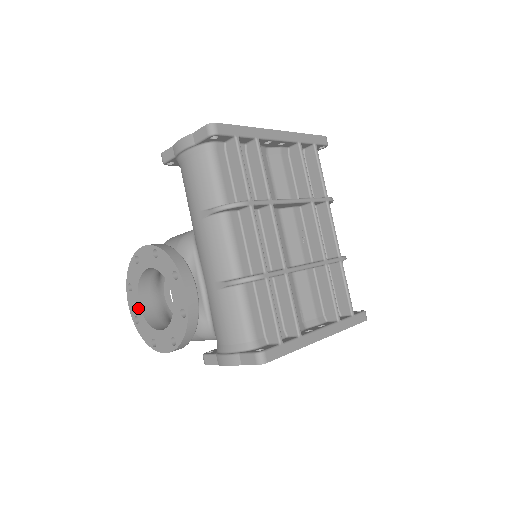
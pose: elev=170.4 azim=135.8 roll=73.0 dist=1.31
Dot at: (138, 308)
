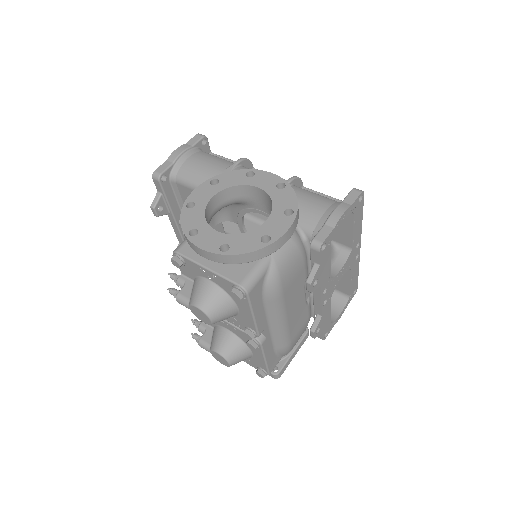
Dot at: (219, 236)
